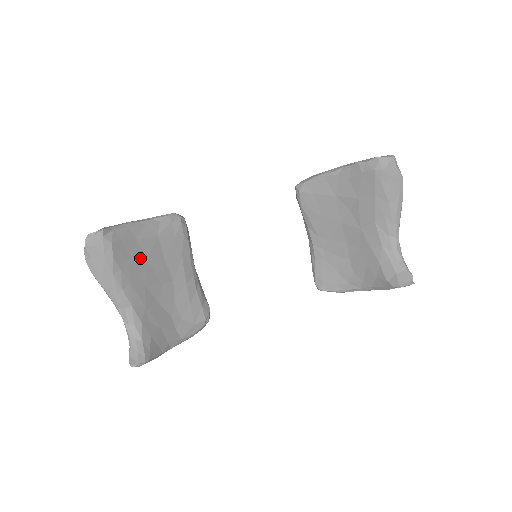
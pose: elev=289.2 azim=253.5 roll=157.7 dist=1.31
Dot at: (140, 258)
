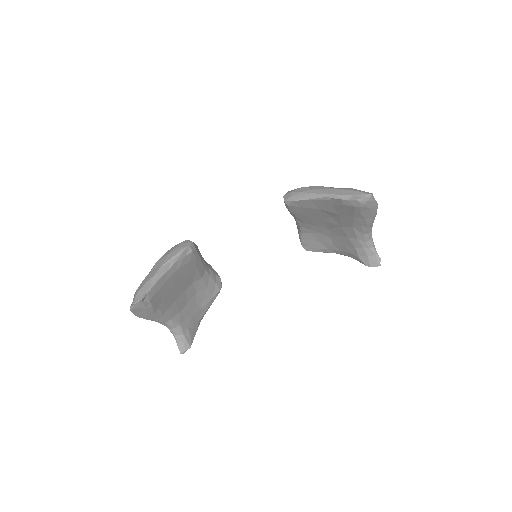
Dot at: (169, 291)
